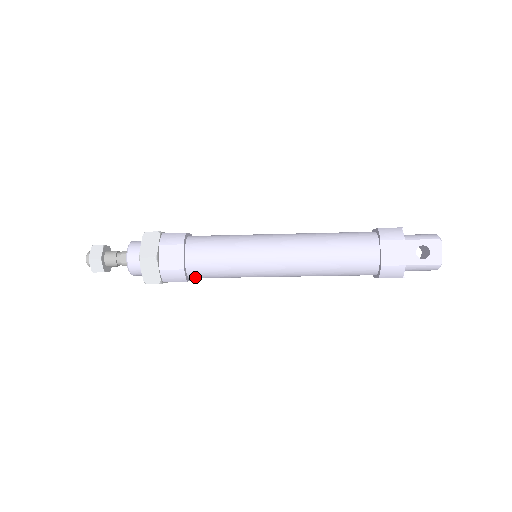
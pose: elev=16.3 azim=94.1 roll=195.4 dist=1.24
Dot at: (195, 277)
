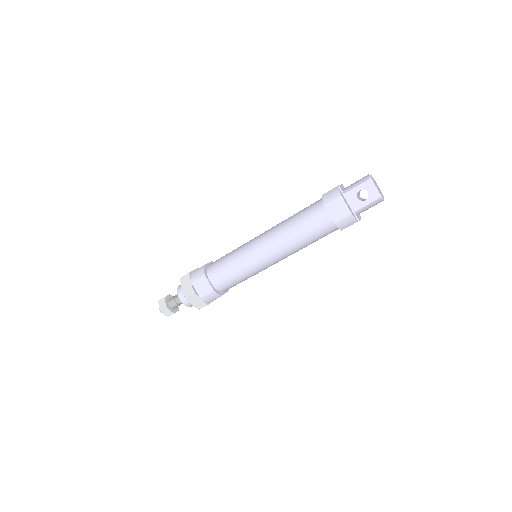
Dot at: (226, 290)
